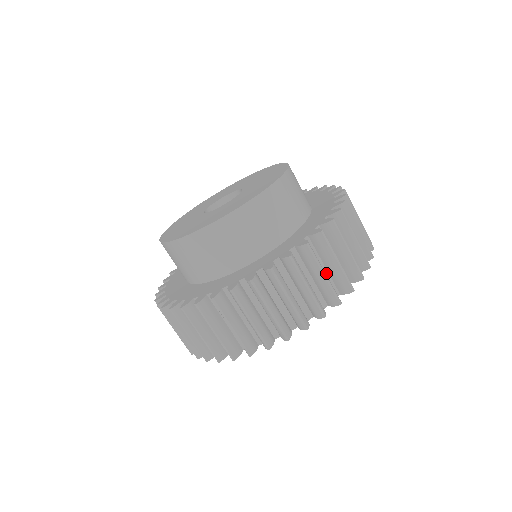
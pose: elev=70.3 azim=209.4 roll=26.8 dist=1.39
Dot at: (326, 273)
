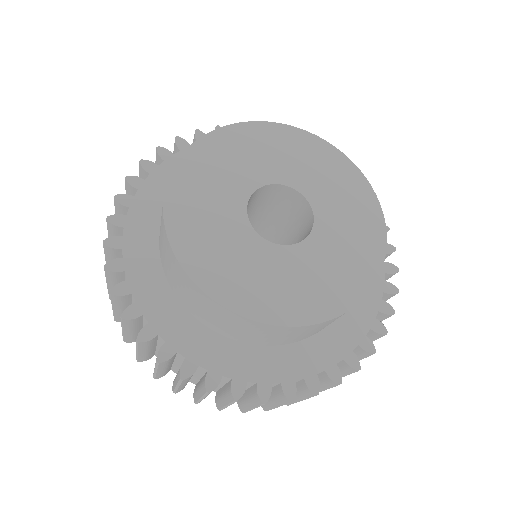
Dot at: occluded
